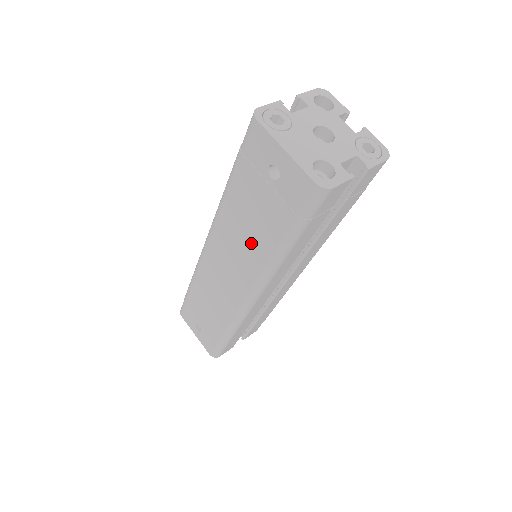
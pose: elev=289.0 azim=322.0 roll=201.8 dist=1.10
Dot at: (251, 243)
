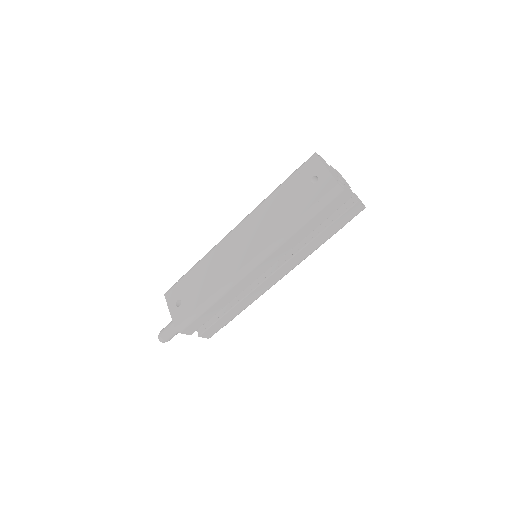
Dot at: (275, 222)
